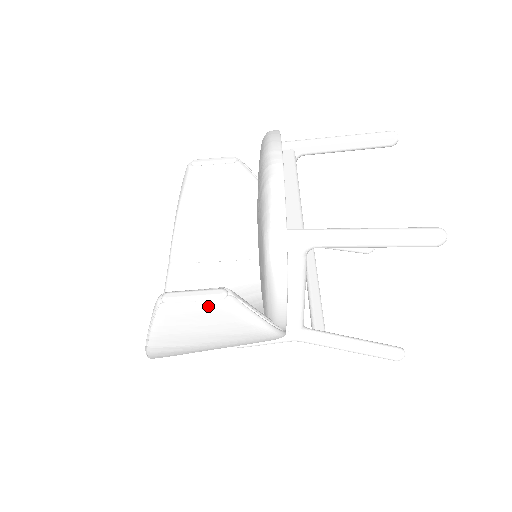
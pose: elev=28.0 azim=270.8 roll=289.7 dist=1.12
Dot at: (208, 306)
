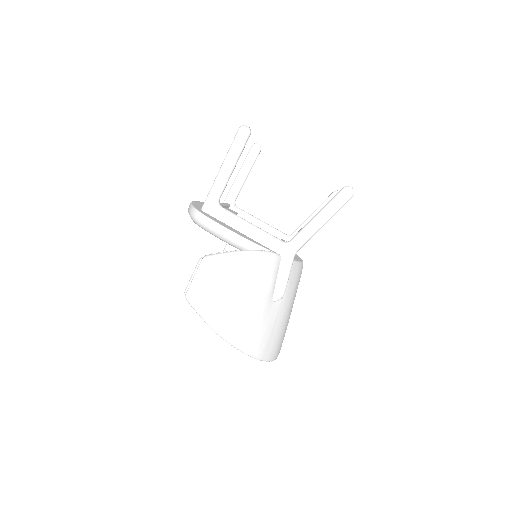
Dot at: (199, 271)
